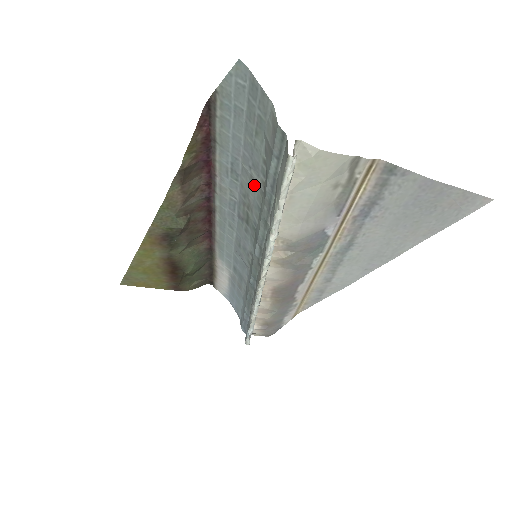
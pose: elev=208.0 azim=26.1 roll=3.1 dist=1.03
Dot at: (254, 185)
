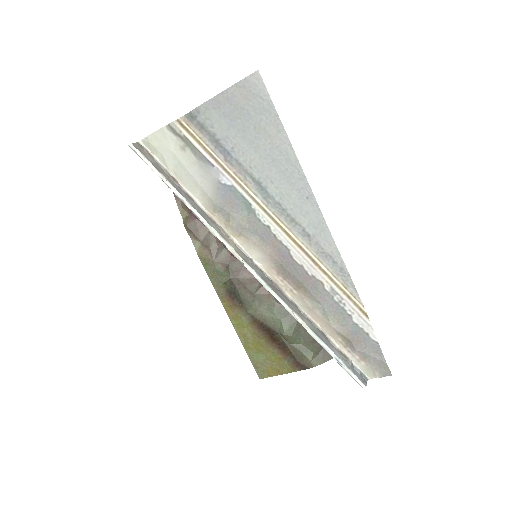
Dot at: occluded
